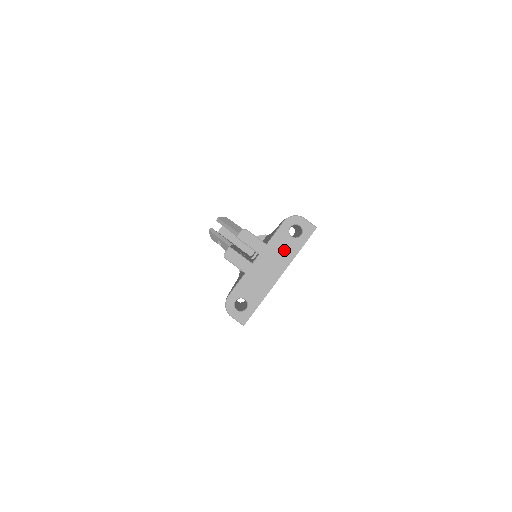
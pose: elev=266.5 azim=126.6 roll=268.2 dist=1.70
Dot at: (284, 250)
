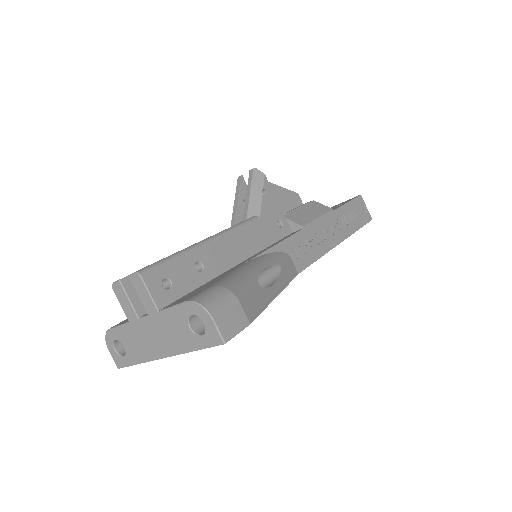
Dot at: (176, 335)
